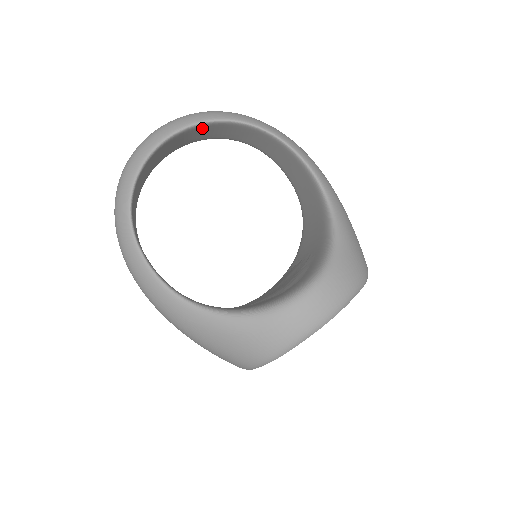
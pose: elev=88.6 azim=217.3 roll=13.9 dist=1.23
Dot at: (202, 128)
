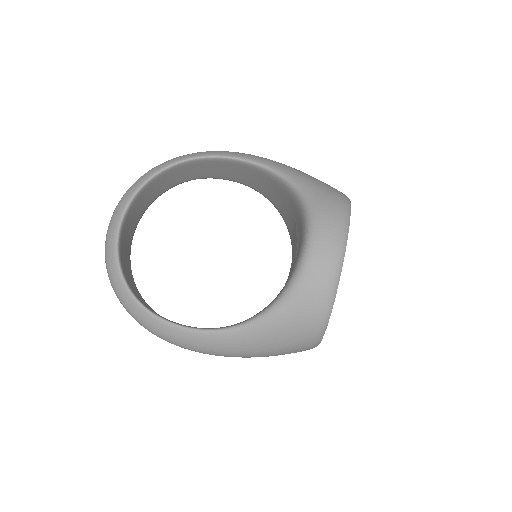
Dot at: (140, 197)
